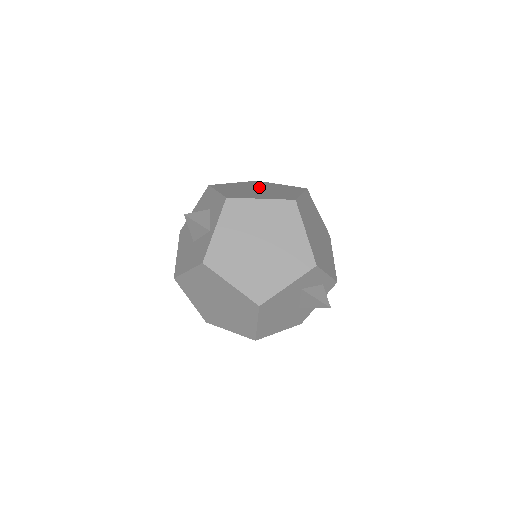
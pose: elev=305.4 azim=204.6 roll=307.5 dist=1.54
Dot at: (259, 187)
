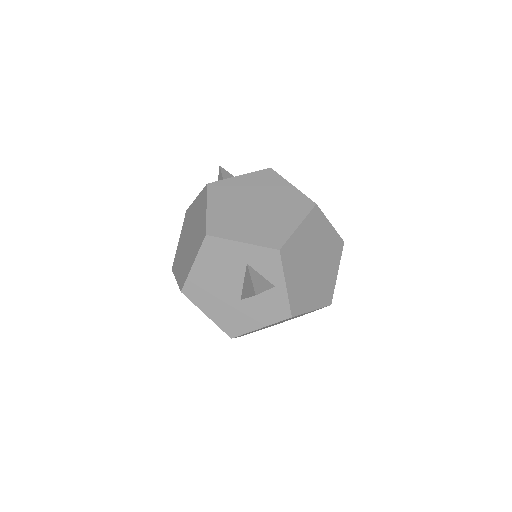
Dot at: (245, 200)
